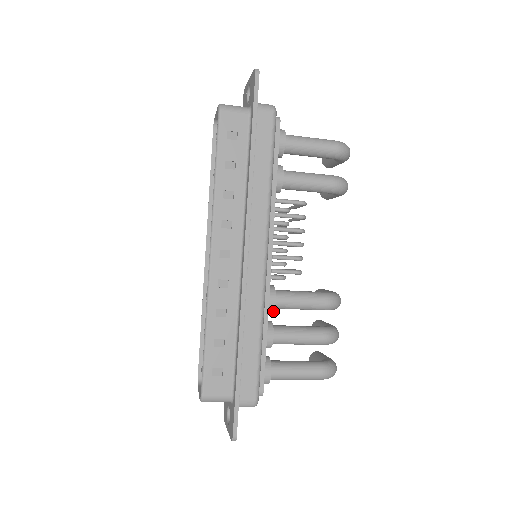
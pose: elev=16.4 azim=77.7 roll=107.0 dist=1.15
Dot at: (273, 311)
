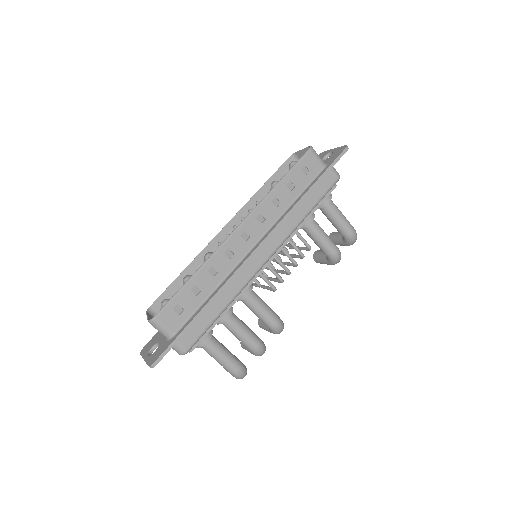
Dot at: (240, 300)
